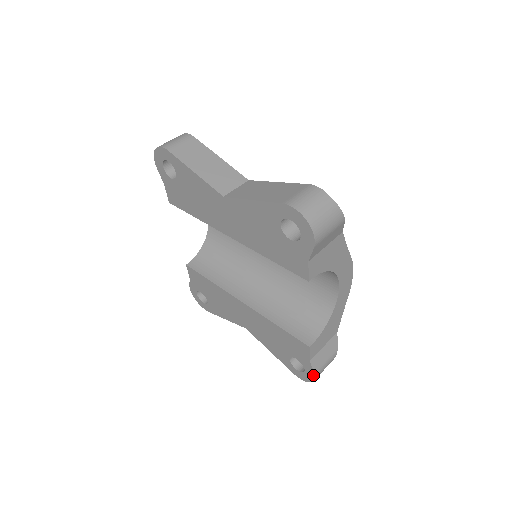
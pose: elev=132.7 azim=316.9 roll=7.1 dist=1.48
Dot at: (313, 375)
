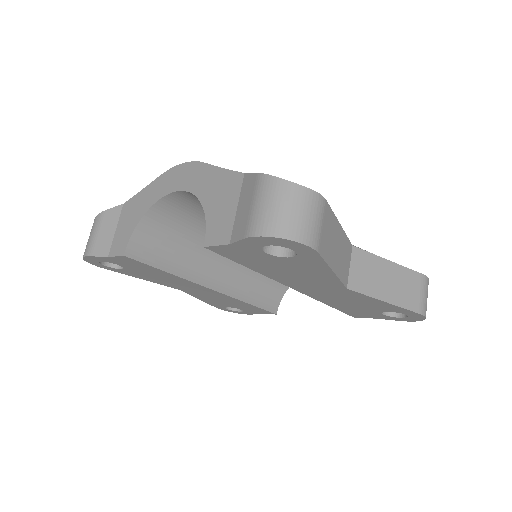
Dot at: (248, 314)
